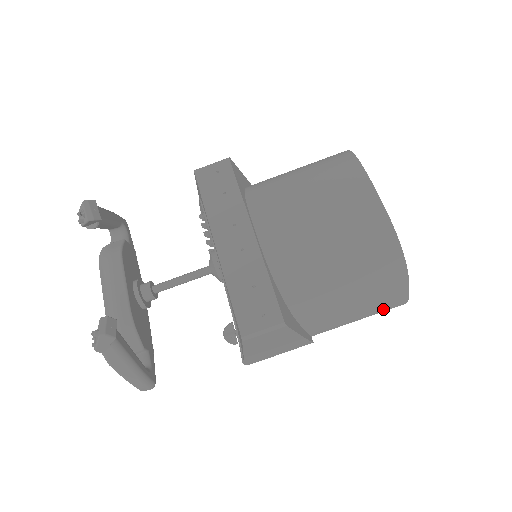
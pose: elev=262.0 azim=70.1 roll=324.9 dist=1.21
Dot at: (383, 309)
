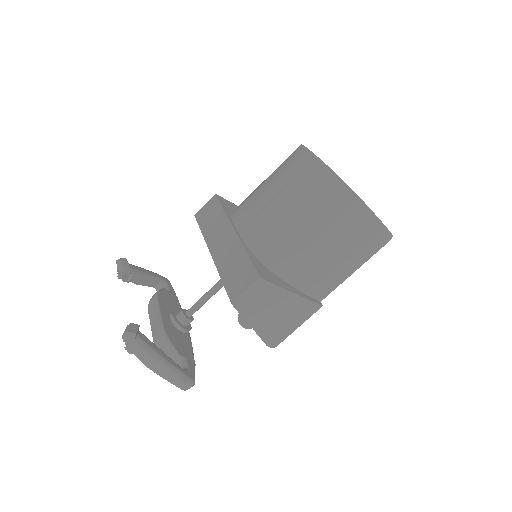
Dot at: (372, 251)
